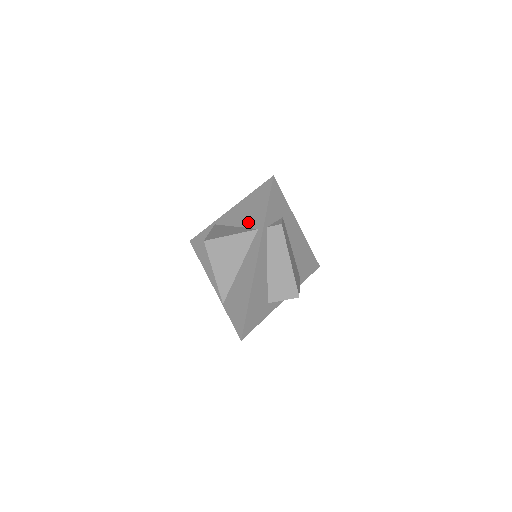
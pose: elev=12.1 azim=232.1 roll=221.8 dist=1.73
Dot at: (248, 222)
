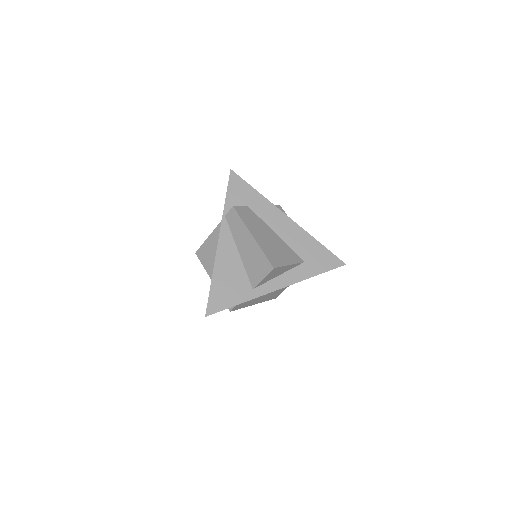
Dot at: occluded
